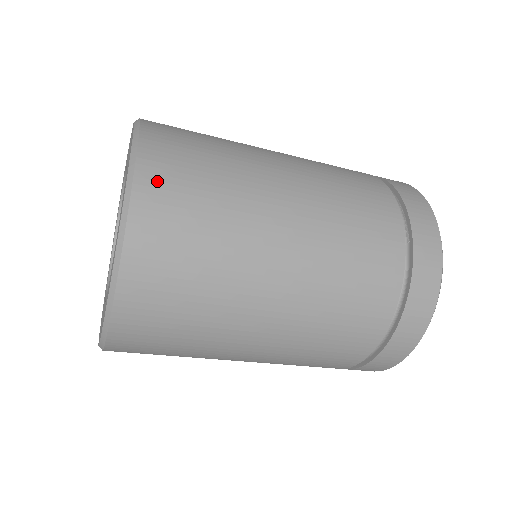
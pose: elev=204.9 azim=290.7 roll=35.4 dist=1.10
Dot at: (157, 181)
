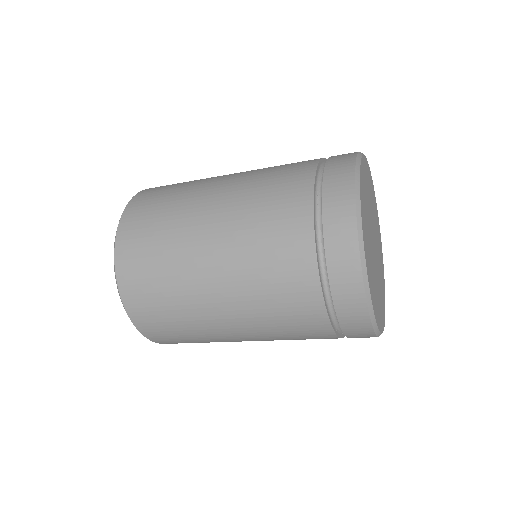
Dot at: (132, 218)
